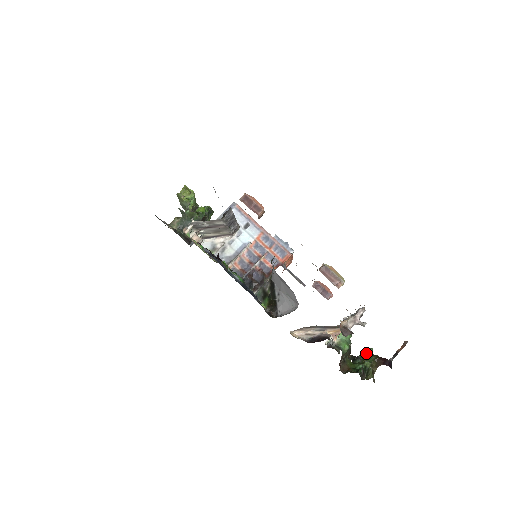
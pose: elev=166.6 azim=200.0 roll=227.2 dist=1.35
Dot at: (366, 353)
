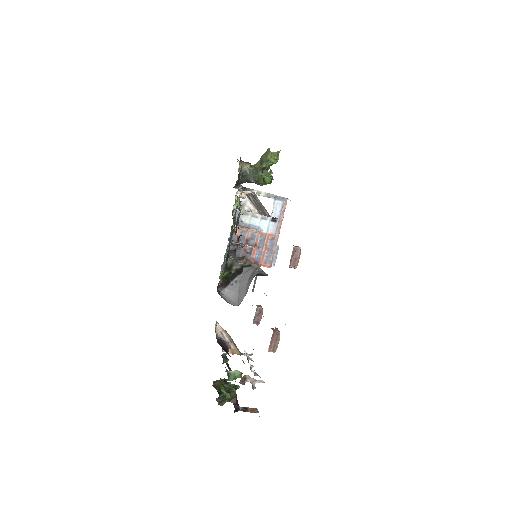
Dot at: (234, 388)
